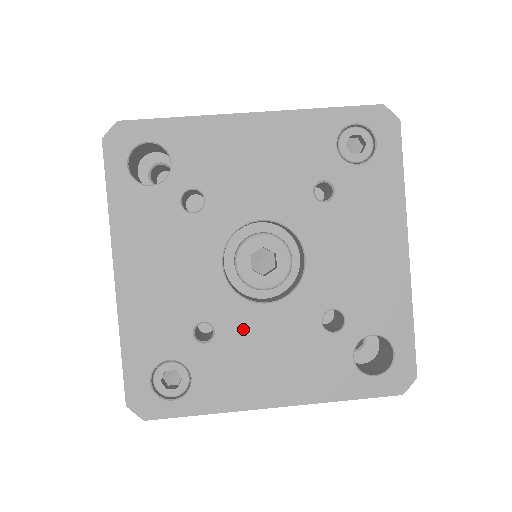
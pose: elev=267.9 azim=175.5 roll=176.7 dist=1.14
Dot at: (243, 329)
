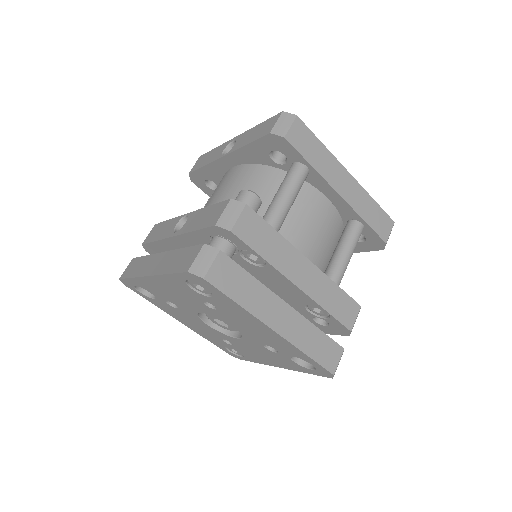
Dot at: (239, 344)
